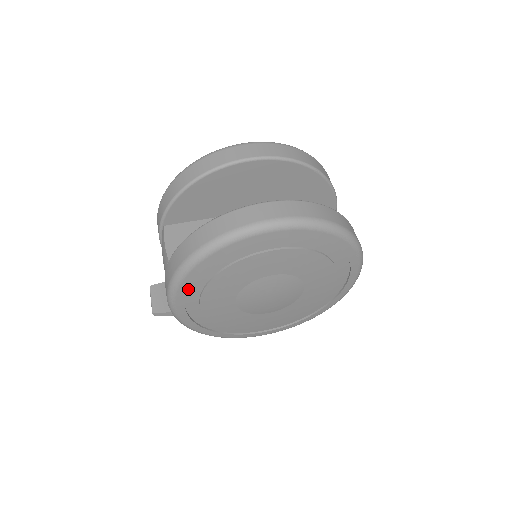
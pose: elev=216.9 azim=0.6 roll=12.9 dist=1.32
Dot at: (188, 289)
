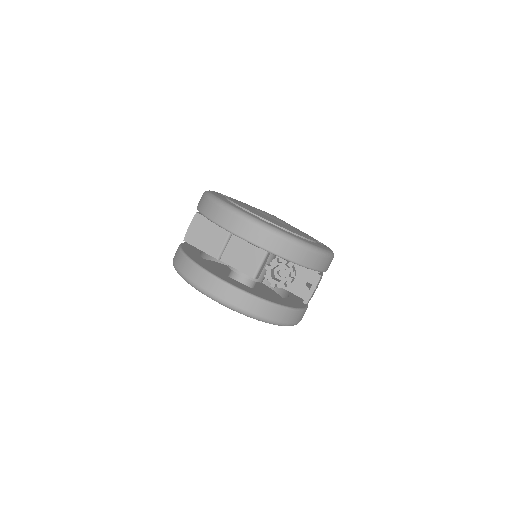
Dot at: occluded
